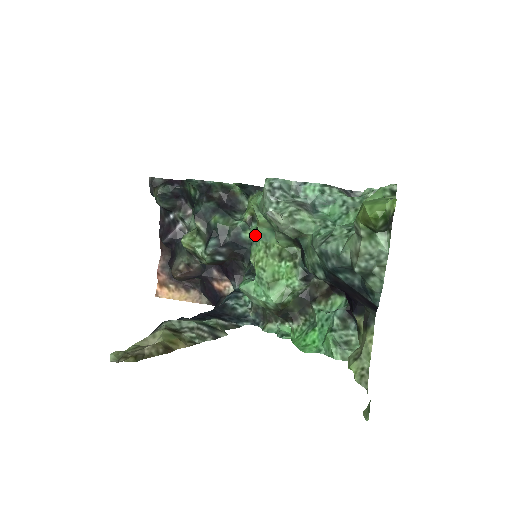
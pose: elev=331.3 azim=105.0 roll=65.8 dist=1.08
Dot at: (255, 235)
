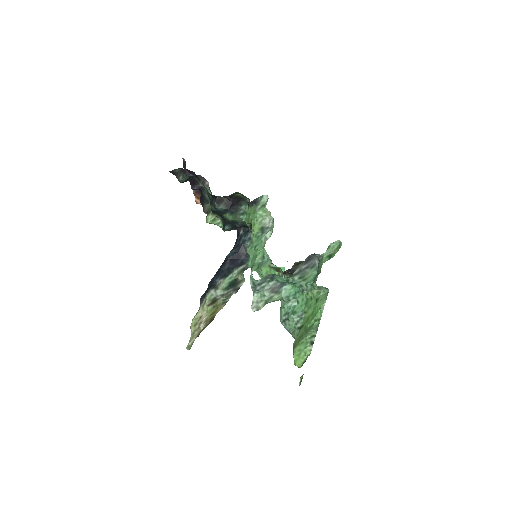
Dot at: occluded
